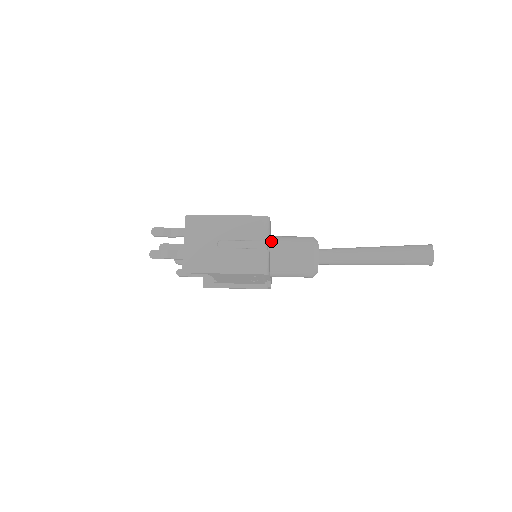
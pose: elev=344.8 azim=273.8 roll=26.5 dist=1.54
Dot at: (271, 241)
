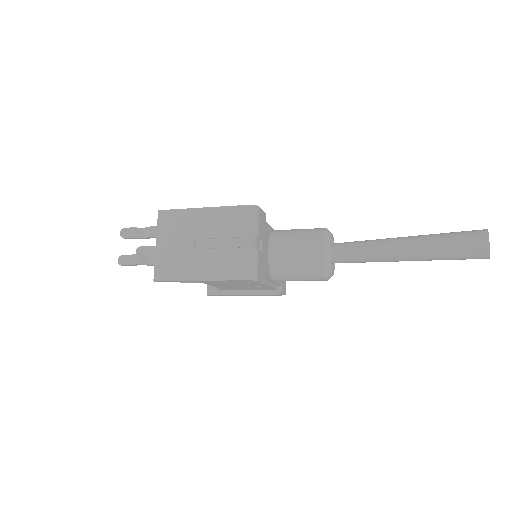
Dot at: (270, 236)
